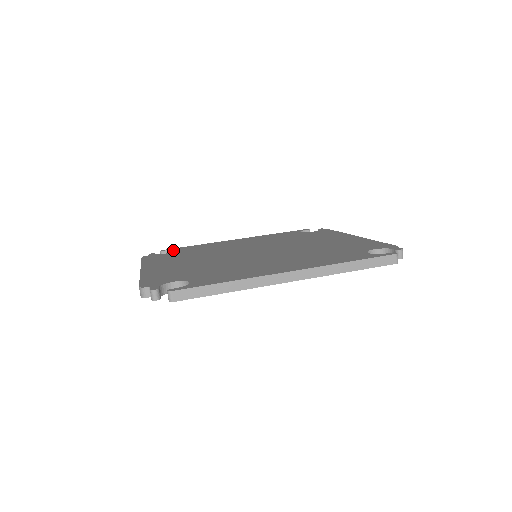
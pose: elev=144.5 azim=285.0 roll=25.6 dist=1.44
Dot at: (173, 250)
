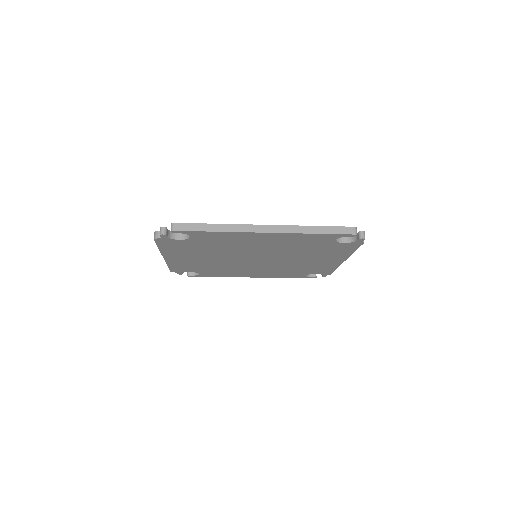
Dot at: occluded
